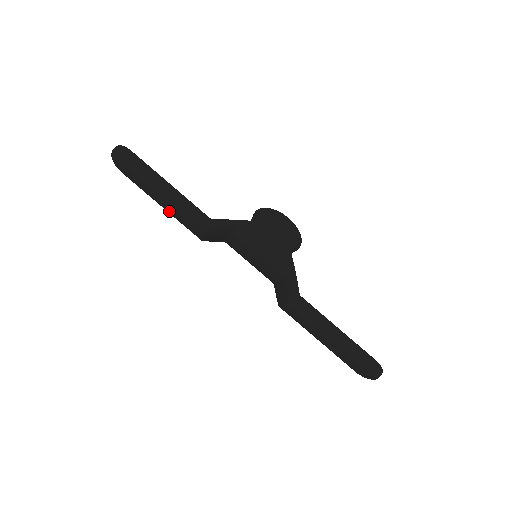
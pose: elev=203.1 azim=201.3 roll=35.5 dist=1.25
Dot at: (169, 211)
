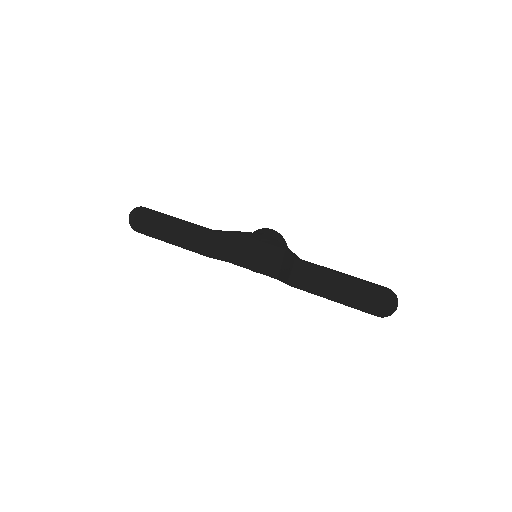
Dot at: (179, 242)
